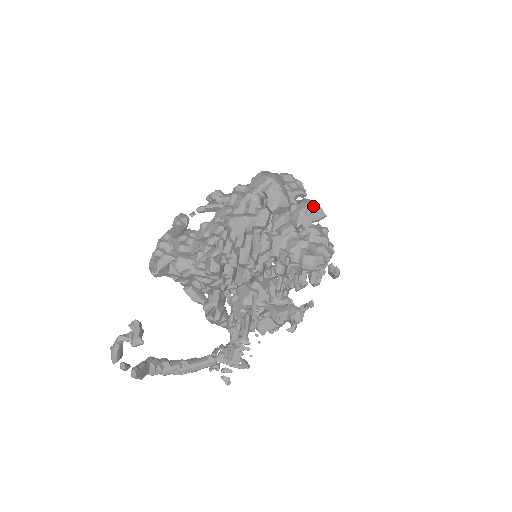
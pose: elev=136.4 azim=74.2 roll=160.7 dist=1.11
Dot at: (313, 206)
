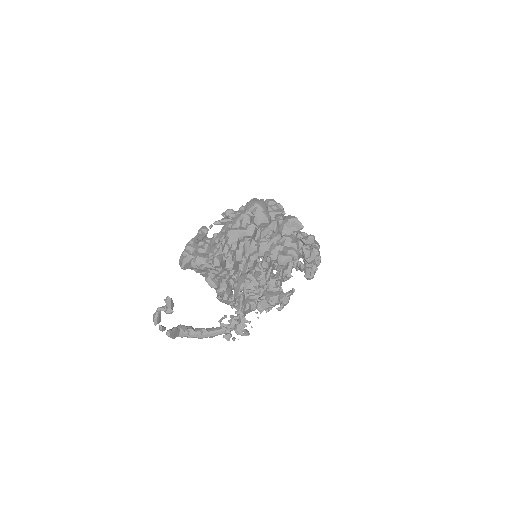
Dot at: (294, 221)
